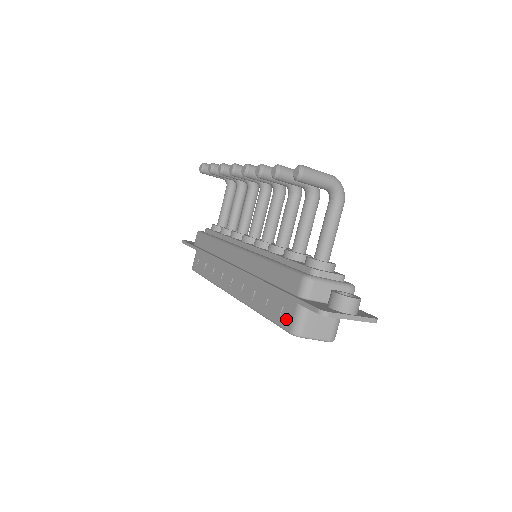
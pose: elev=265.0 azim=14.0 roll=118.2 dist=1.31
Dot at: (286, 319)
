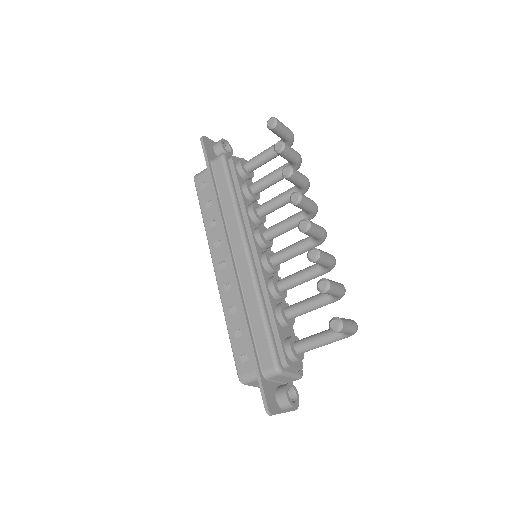
Dot at: (243, 366)
